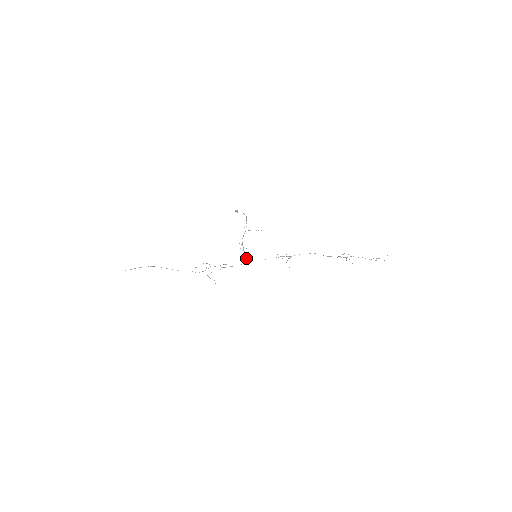
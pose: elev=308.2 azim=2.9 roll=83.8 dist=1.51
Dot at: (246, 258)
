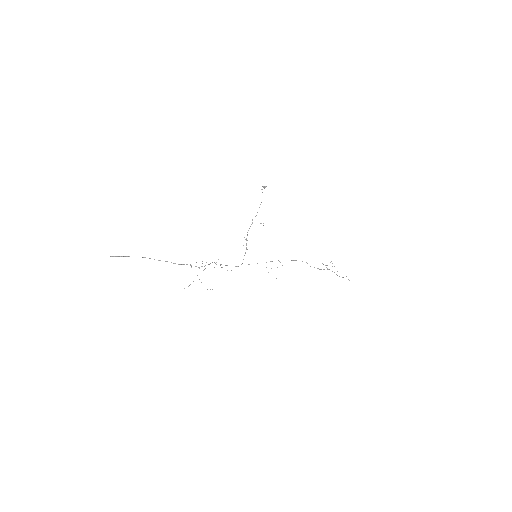
Dot at: (243, 259)
